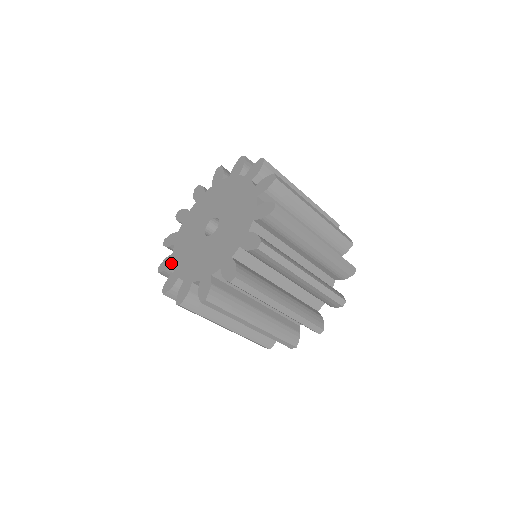
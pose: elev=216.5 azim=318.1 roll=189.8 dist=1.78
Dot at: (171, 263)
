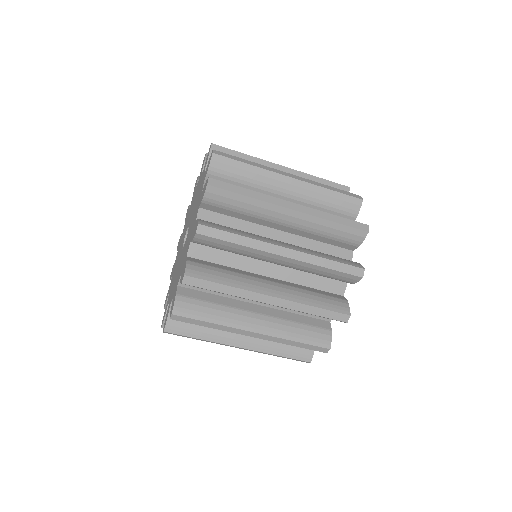
Dot at: (178, 247)
